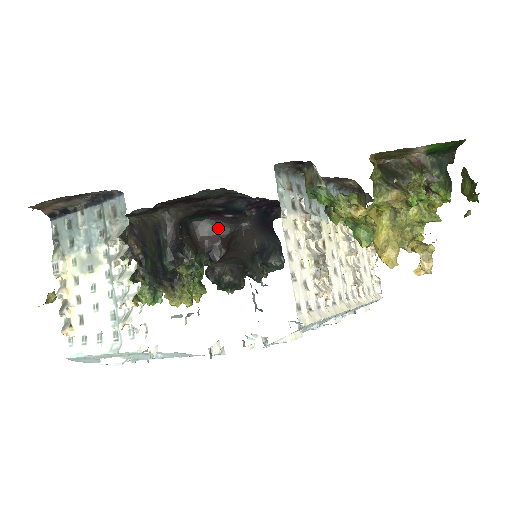
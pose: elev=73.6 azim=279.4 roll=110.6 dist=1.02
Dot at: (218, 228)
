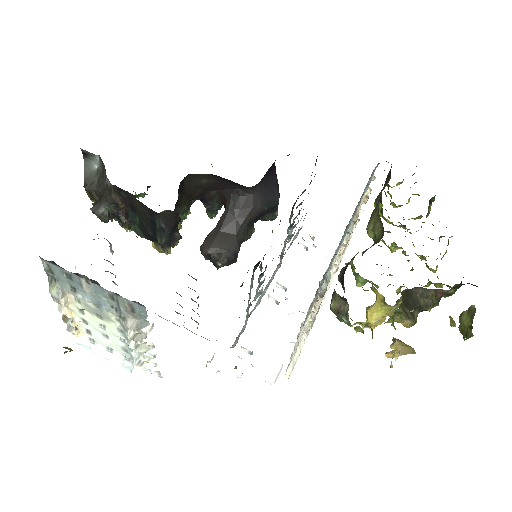
Dot at: (217, 182)
